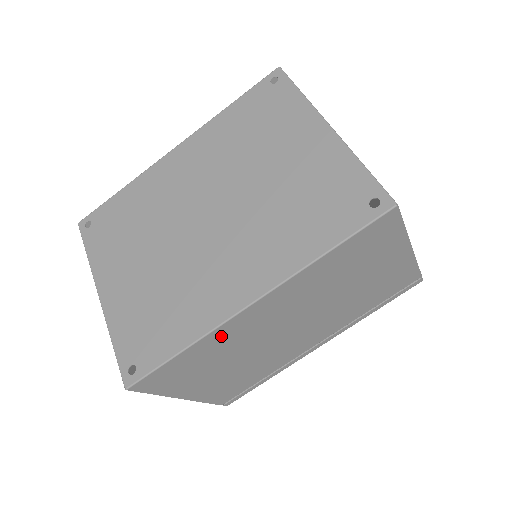
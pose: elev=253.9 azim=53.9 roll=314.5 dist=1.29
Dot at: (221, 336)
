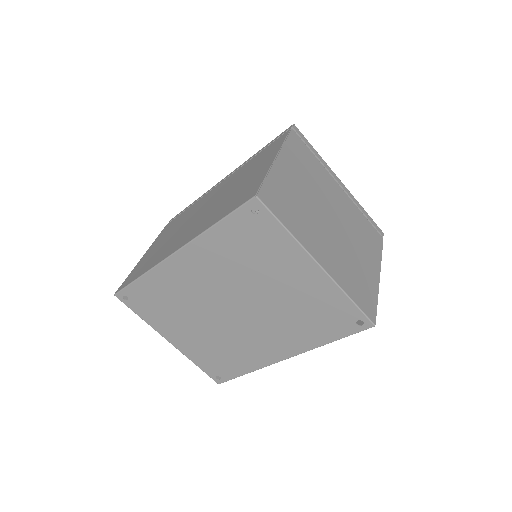
Dot at: occluded
